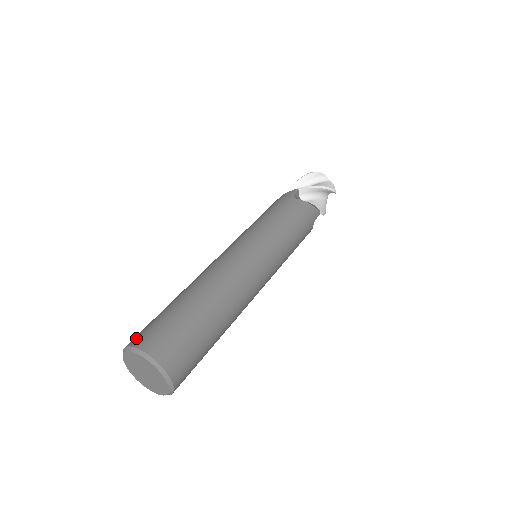
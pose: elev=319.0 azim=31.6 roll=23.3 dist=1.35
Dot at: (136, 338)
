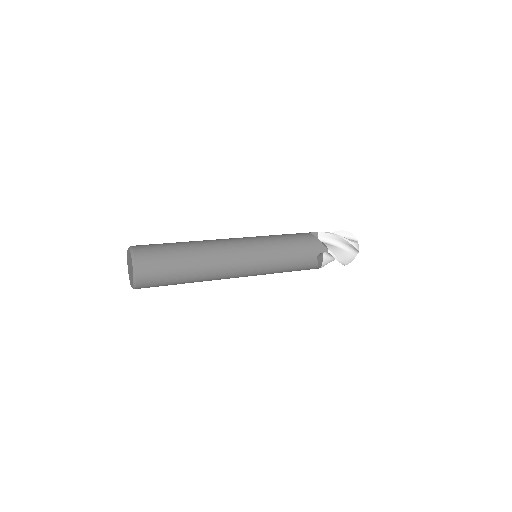
Dot at: occluded
